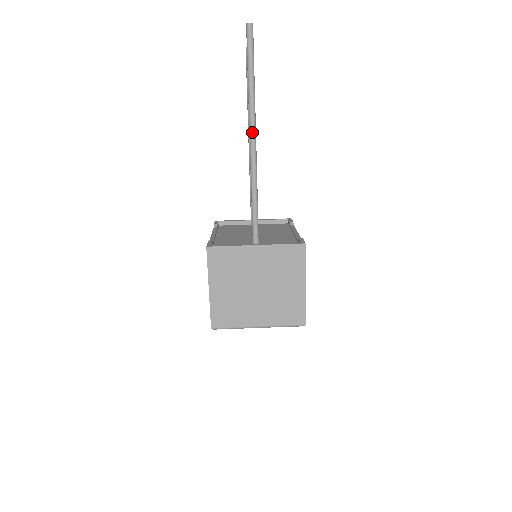
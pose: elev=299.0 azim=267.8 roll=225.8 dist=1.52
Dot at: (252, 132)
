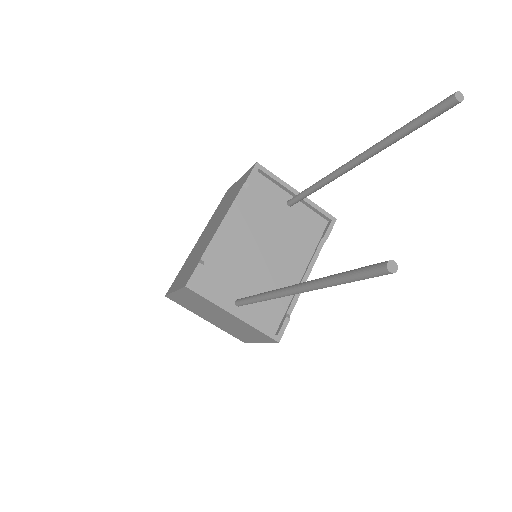
Dot at: (295, 292)
